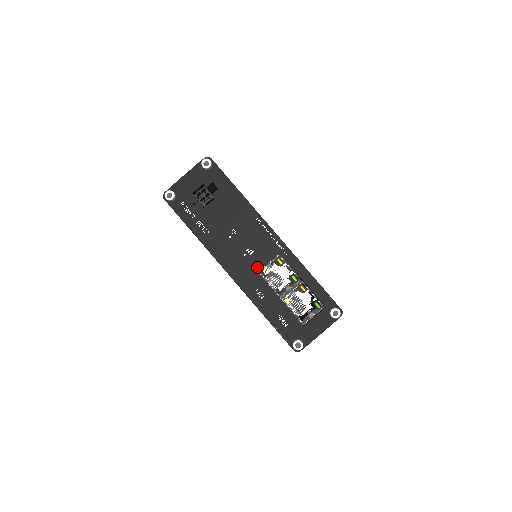
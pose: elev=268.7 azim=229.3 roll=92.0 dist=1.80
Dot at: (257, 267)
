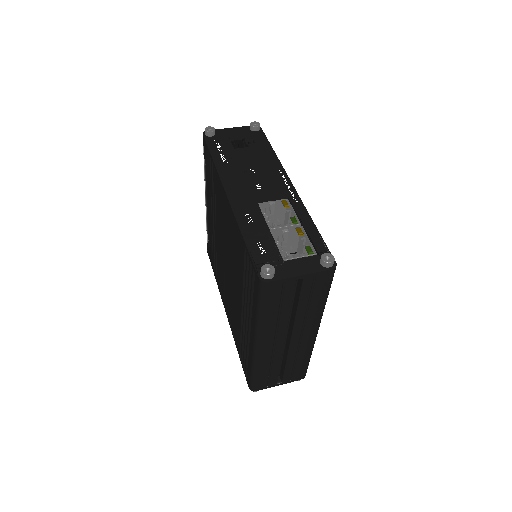
Dot at: (259, 199)
